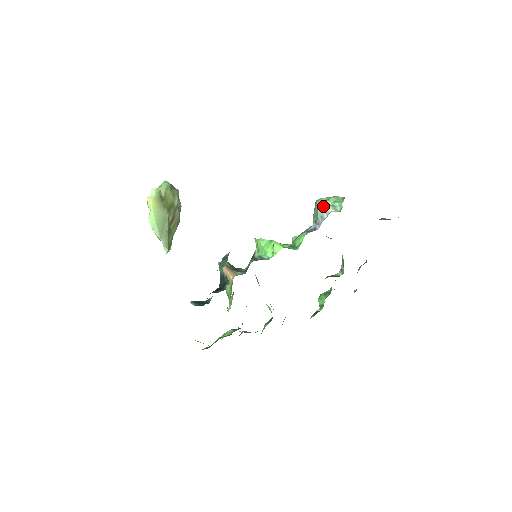
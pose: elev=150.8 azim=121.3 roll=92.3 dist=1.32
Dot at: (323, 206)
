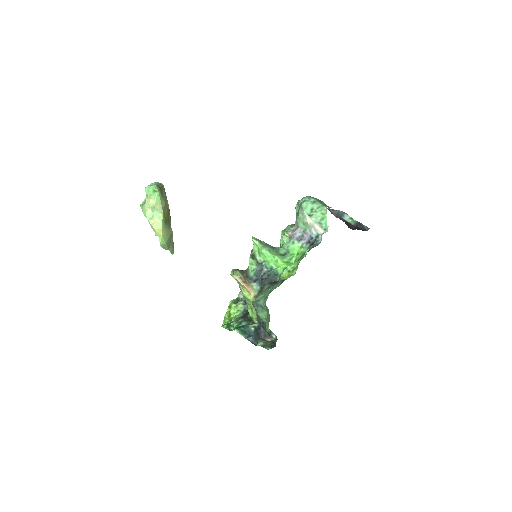
Dot at: (312, 223)
